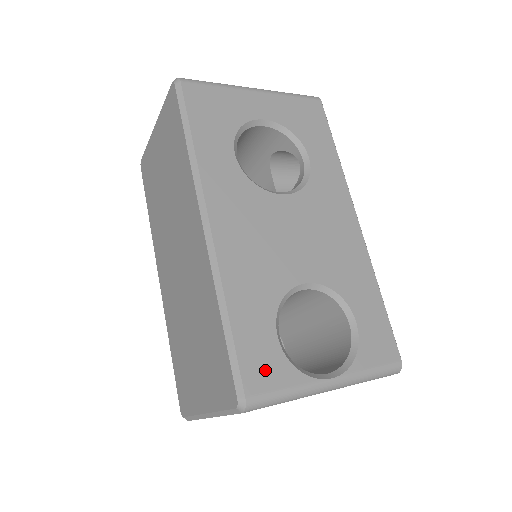
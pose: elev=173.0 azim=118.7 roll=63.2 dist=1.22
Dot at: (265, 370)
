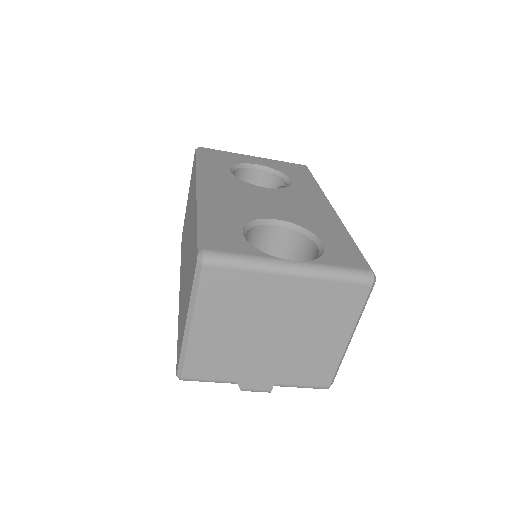
Dot at: (226, 243)
